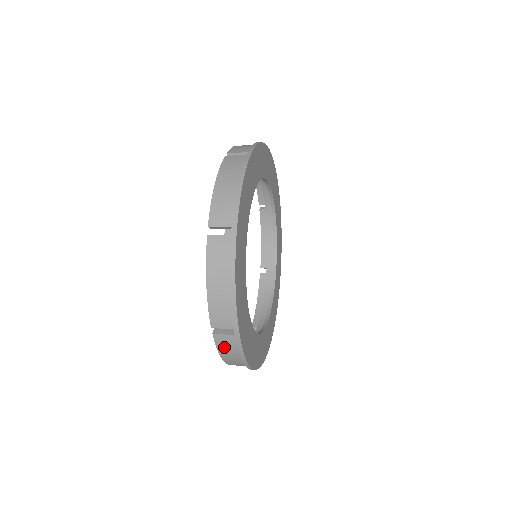
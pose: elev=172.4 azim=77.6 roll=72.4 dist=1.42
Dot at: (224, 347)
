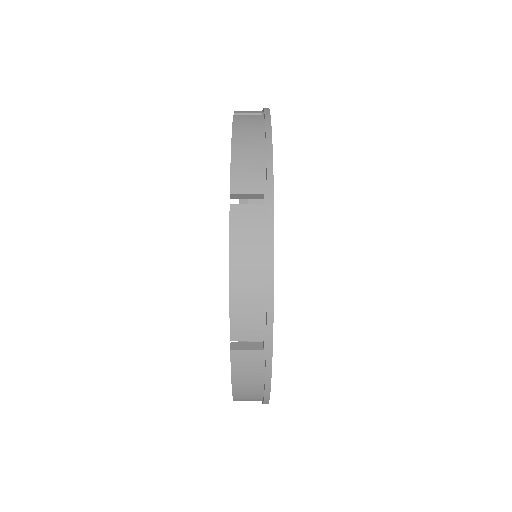
Dot at: (242, 235)
